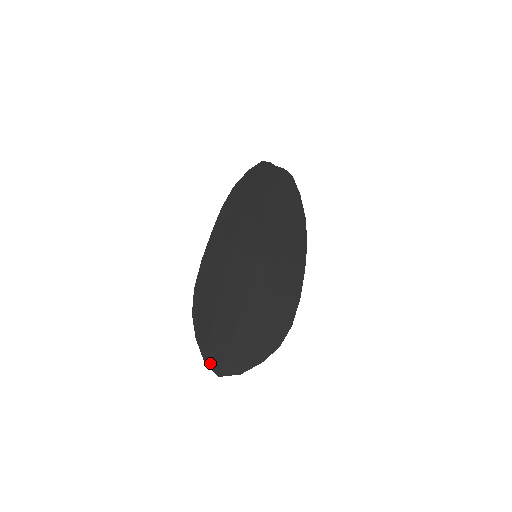
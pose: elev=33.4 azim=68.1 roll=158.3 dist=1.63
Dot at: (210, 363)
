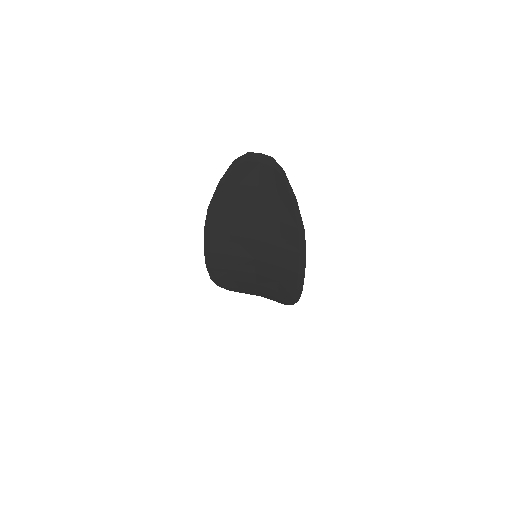
Dot at: occluded
